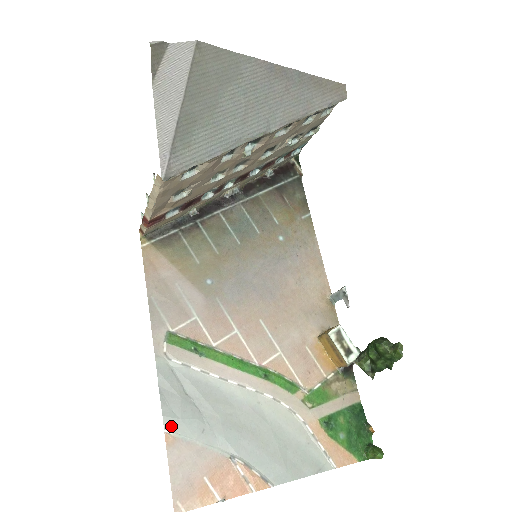
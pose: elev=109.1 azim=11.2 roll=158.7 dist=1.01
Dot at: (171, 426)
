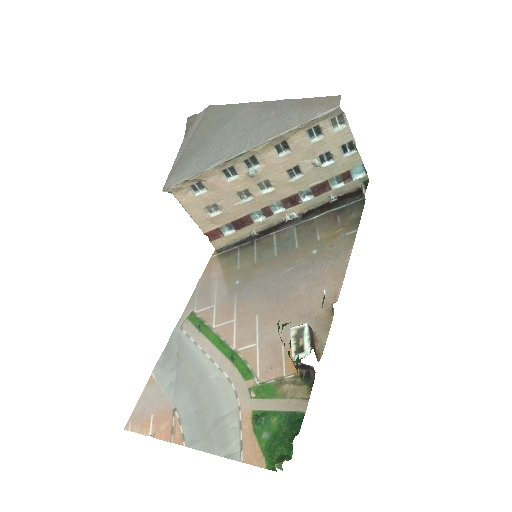
Dot at: (156, 372)
